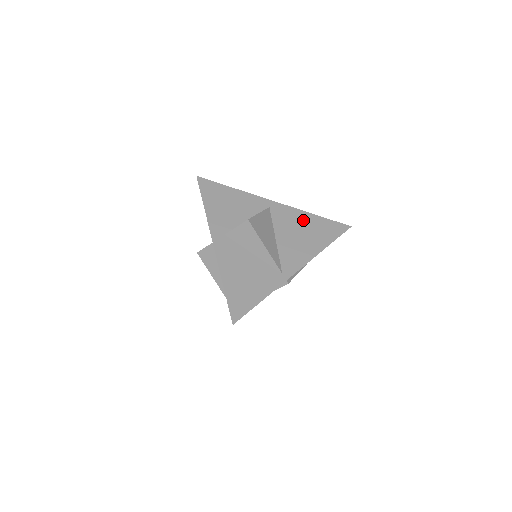
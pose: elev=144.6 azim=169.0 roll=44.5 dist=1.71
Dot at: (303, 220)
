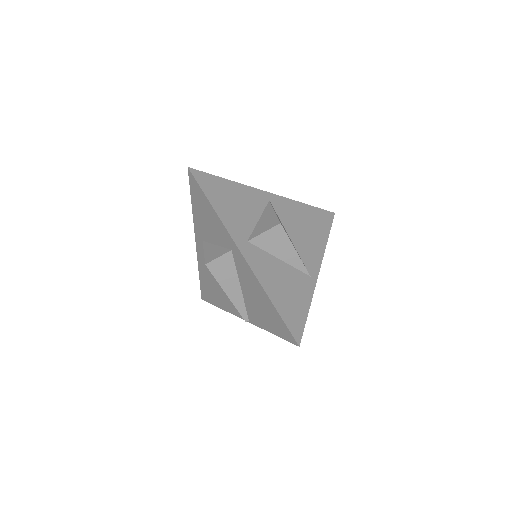
Dot at: (300, 212)
